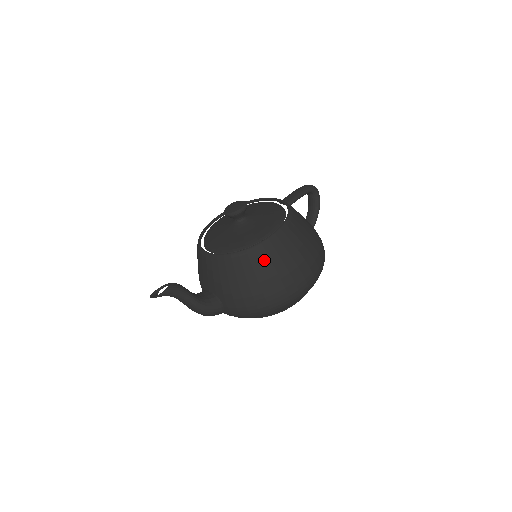
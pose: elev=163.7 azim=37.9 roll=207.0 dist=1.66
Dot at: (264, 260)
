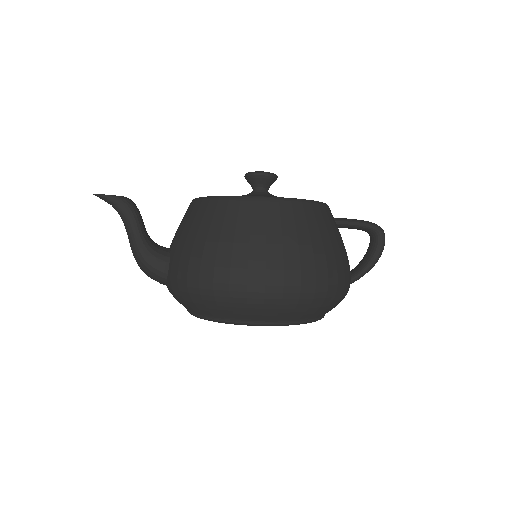
Dot at: (243, 217)
